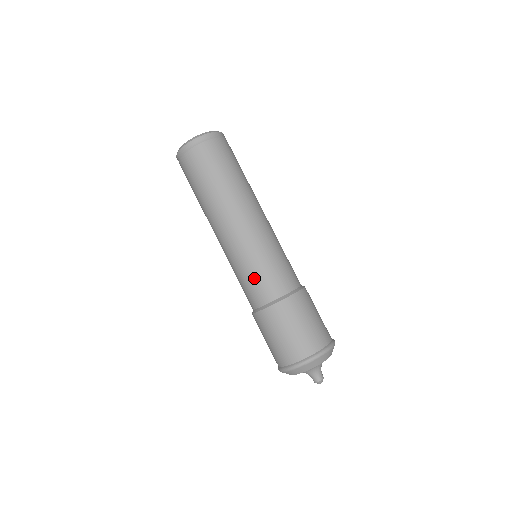
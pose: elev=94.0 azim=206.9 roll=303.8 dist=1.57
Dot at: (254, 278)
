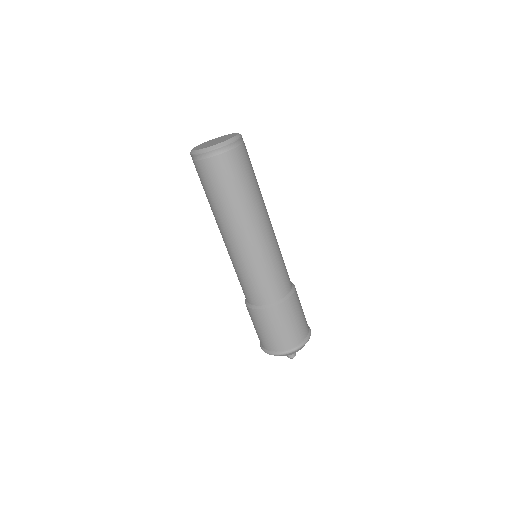
Dot at: (262, 282)
